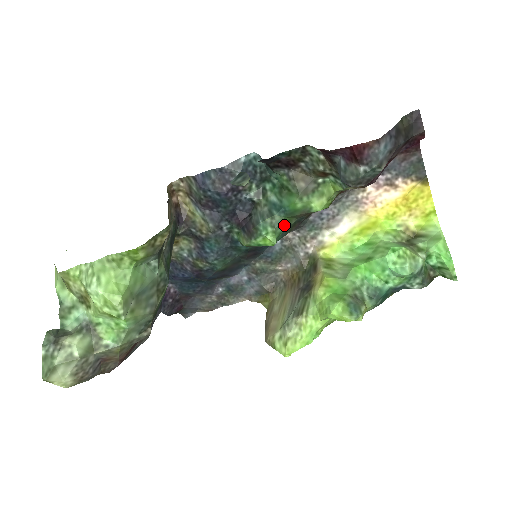
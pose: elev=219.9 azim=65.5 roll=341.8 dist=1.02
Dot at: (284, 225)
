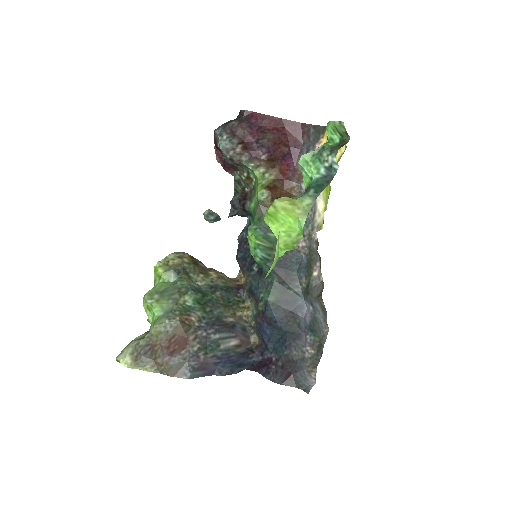
Dot at: (257, 224)
